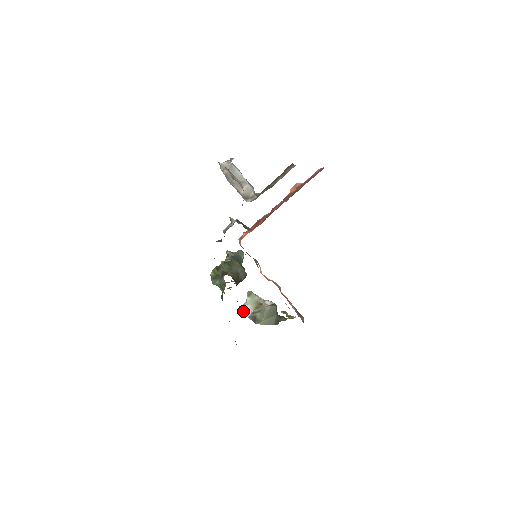
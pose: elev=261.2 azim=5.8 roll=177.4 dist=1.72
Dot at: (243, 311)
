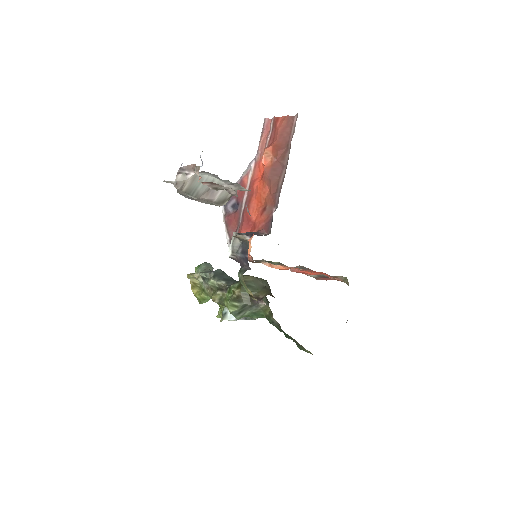
Dot at: (225, 319)
